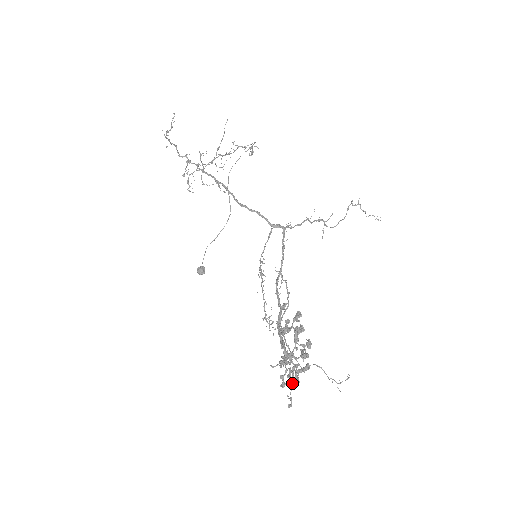
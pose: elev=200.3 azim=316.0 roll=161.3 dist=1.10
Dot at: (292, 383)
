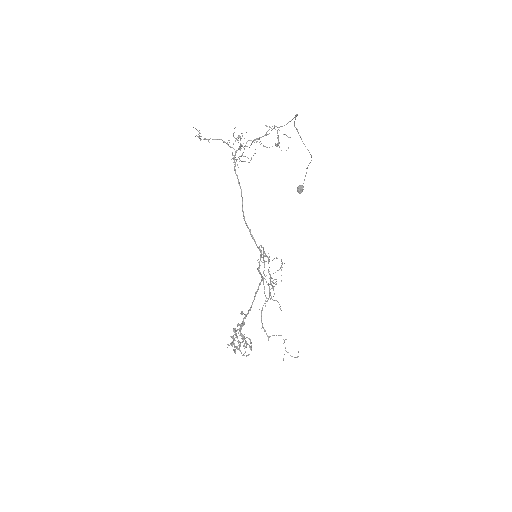
Dot at: (241, 352)
